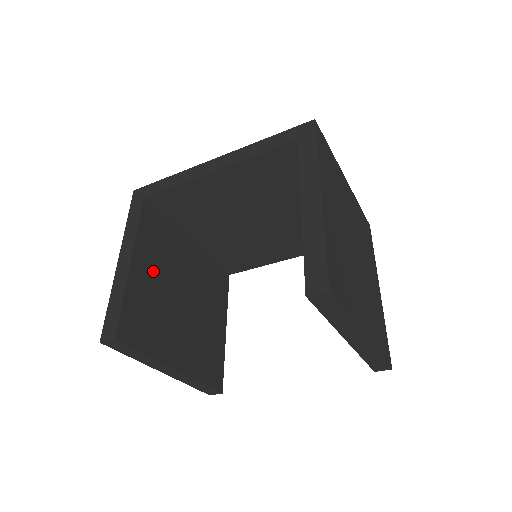
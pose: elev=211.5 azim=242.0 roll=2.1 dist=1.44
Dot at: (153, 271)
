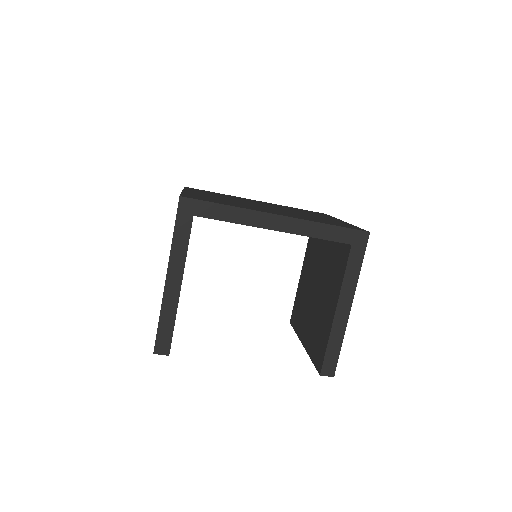
Dot at: occluded
